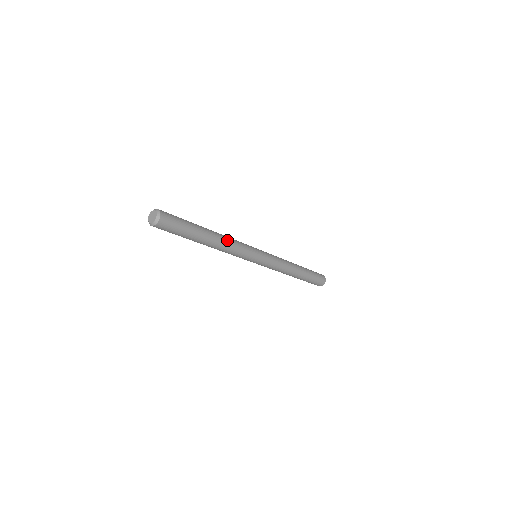
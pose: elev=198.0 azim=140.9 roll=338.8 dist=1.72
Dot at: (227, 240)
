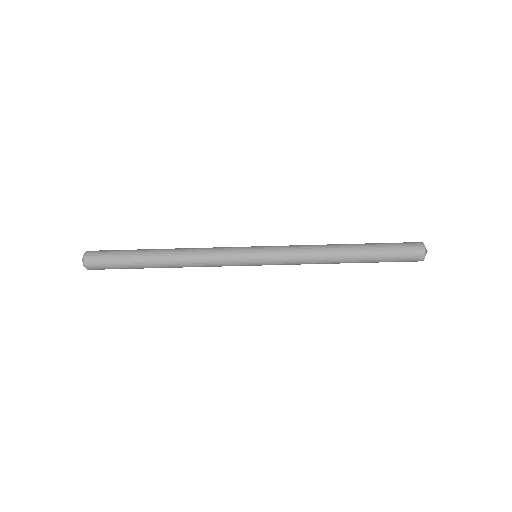
Dot at: (189, 248)
